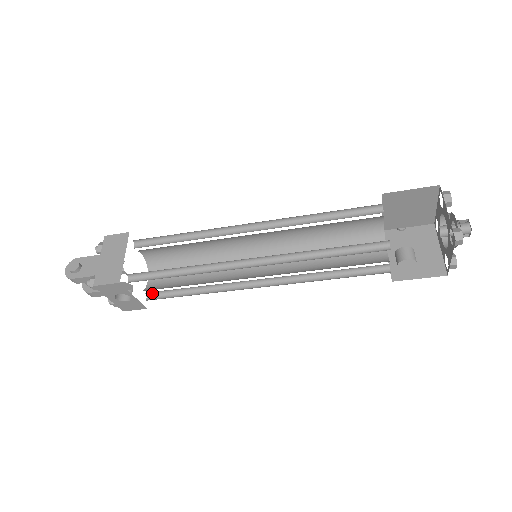
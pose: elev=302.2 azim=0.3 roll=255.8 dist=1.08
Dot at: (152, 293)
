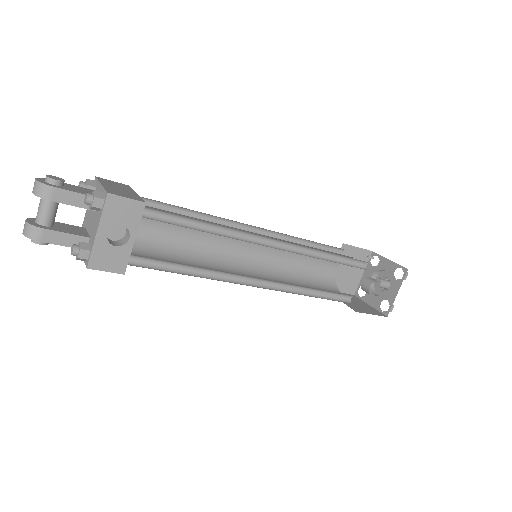
Dot at: (133, 260)
